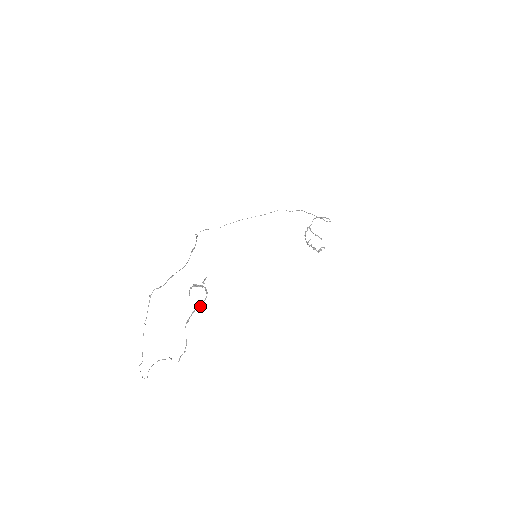
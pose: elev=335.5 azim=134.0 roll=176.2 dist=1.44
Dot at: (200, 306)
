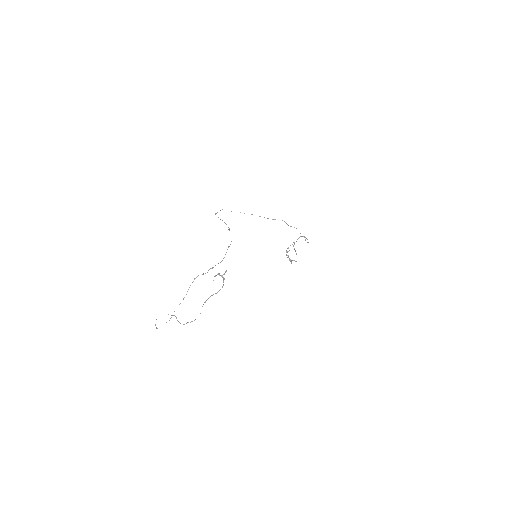
Dot at: (217, 292)
